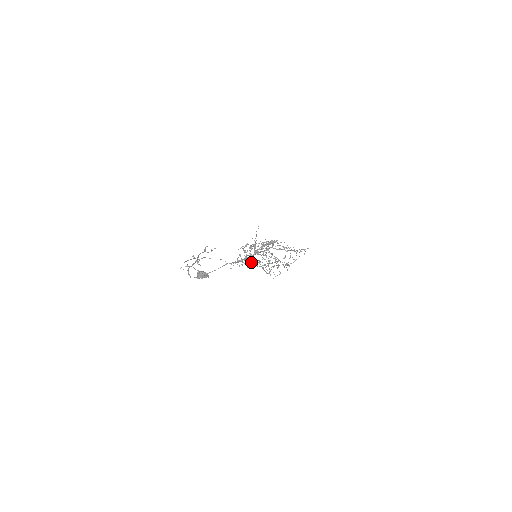
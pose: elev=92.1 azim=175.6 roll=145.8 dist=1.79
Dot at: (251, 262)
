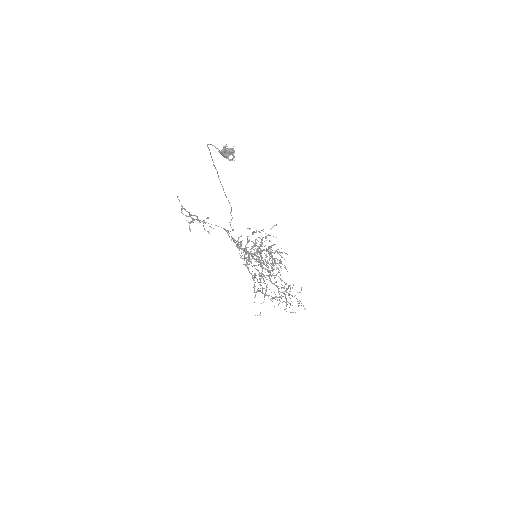
Dot at: (246, 262)
